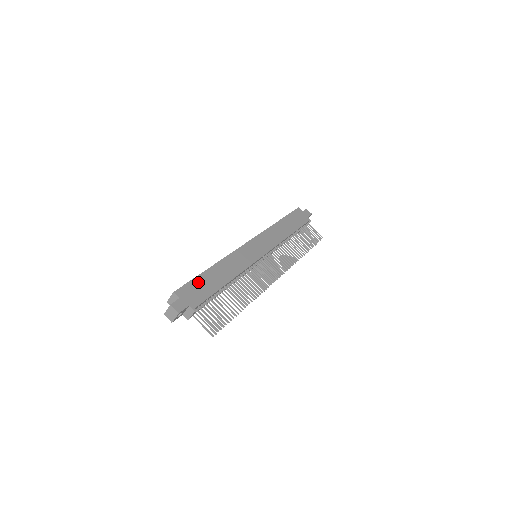
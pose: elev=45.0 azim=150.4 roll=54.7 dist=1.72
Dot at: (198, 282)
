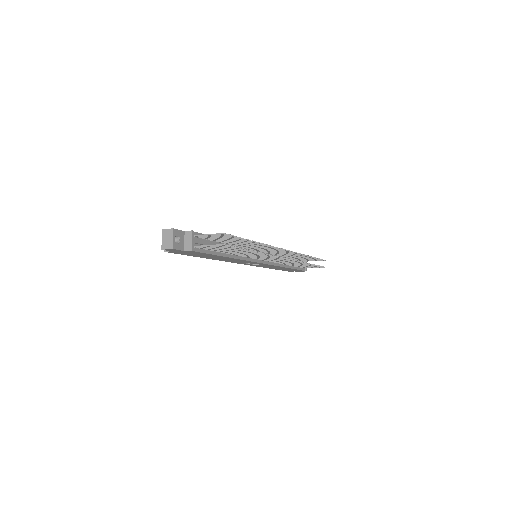
Dot at: occluded
